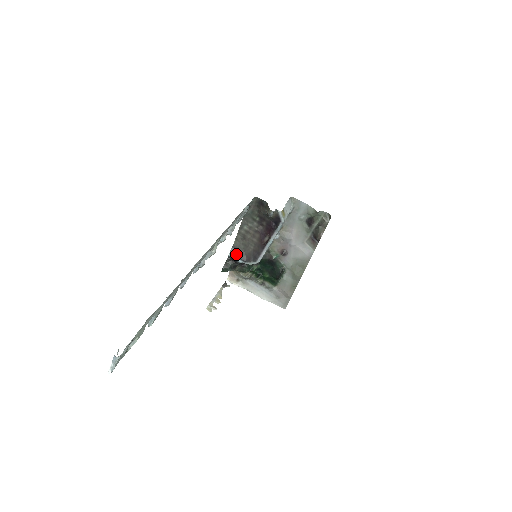
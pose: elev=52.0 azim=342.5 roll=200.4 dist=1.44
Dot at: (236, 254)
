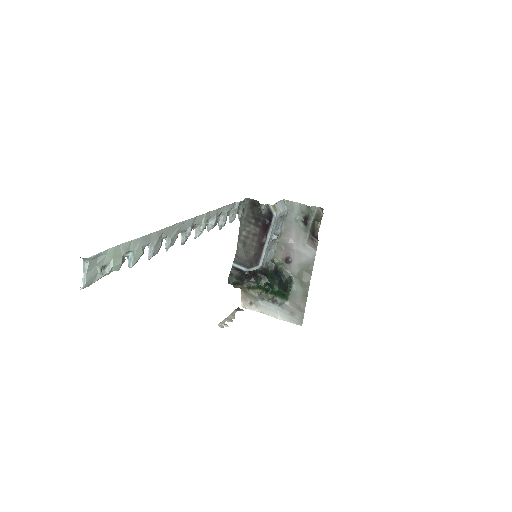
Dot at: (239, 263)
